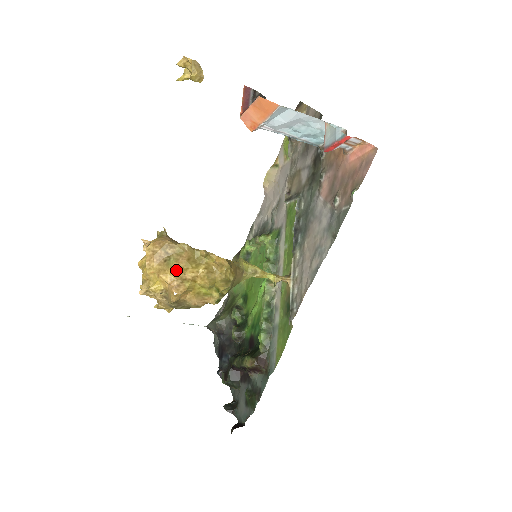
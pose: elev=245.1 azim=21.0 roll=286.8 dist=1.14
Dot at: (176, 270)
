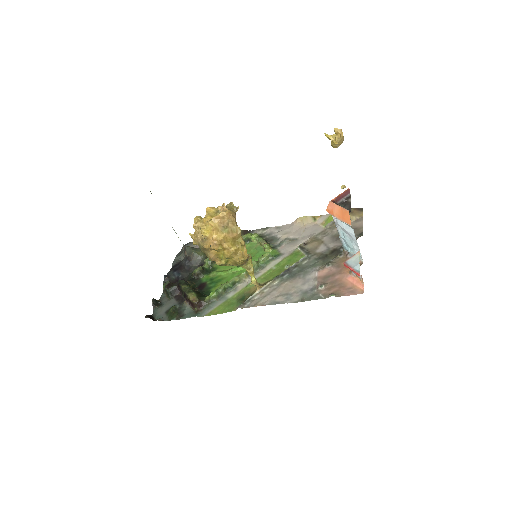
Dot at: (224, 237)
